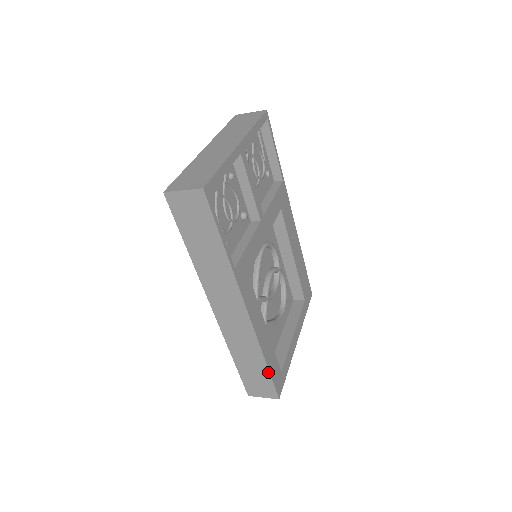
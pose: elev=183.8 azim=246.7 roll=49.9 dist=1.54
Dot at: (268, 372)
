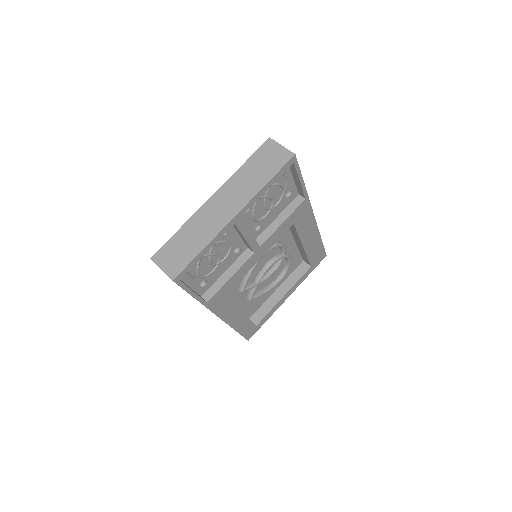
Dot at: (239, 333)
